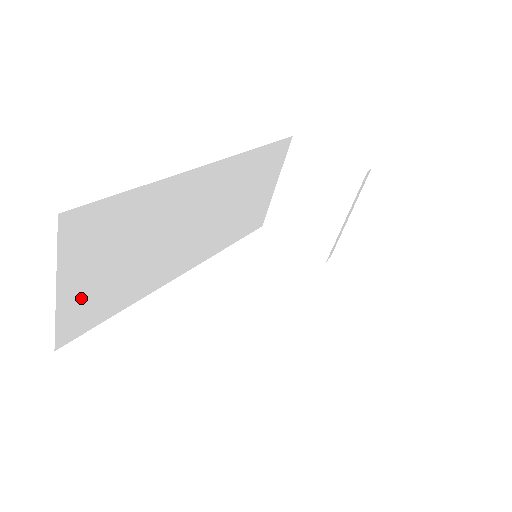
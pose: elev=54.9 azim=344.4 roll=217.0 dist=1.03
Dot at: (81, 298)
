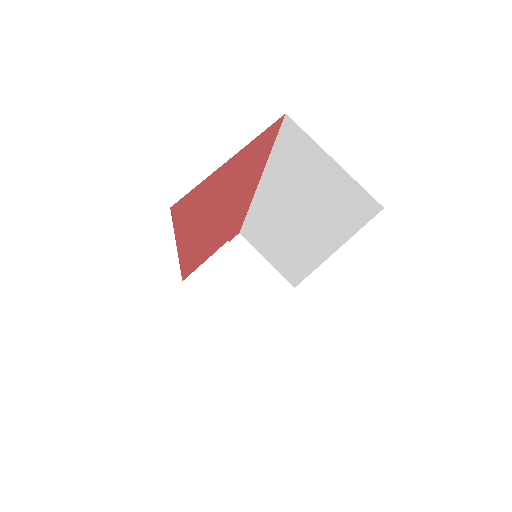
Dot at: occluded
